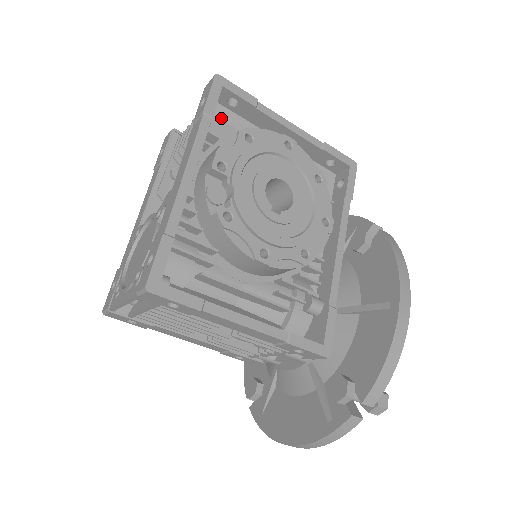
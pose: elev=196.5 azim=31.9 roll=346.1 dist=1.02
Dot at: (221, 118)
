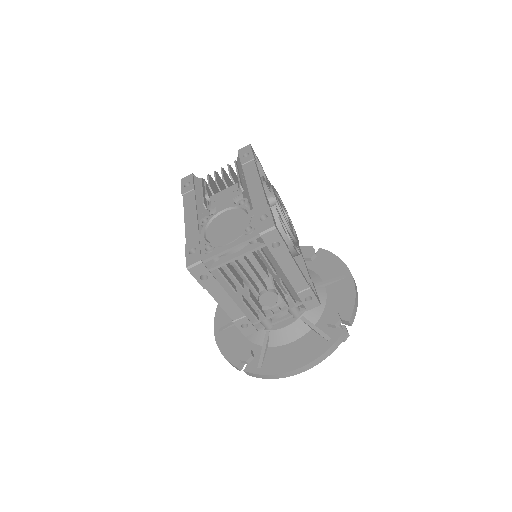
Dot at: occluded
